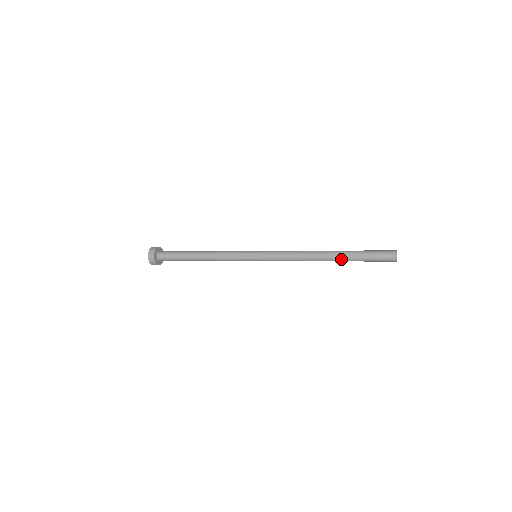
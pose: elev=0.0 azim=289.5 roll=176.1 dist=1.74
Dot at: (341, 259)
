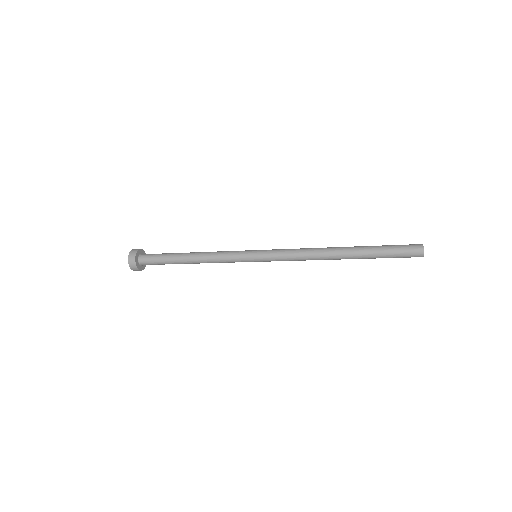
Dot at: (357, 251)
